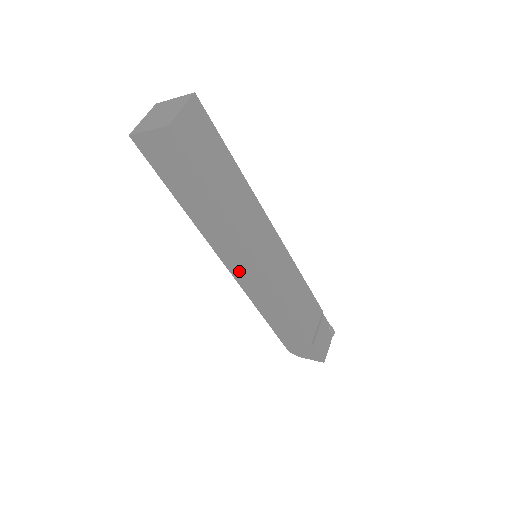
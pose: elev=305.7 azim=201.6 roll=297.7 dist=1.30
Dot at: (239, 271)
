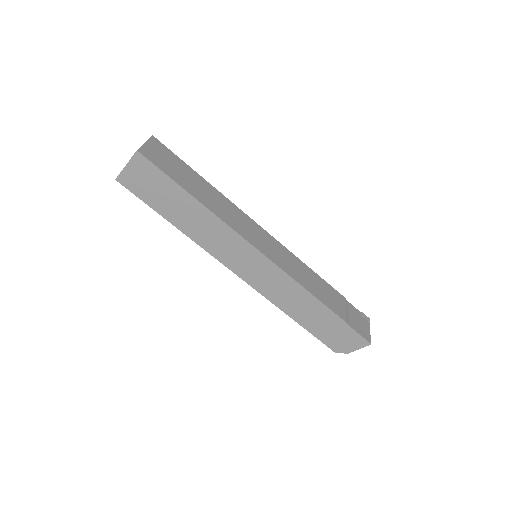
Dot at: (246, 271)
